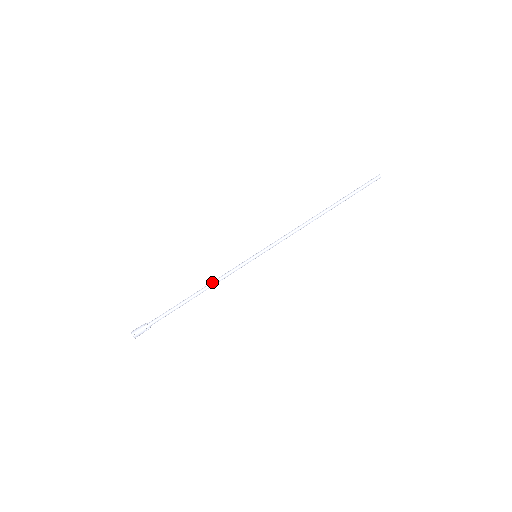
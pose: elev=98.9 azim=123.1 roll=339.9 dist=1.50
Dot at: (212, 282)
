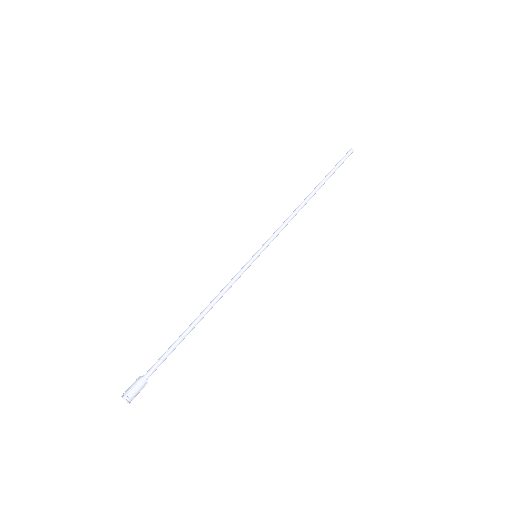
Dot at: (214, 299)
